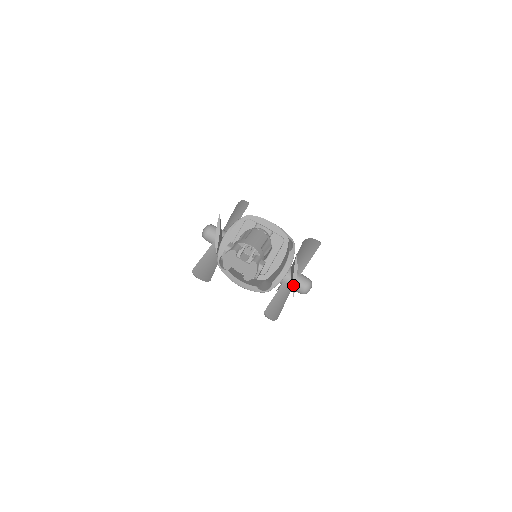
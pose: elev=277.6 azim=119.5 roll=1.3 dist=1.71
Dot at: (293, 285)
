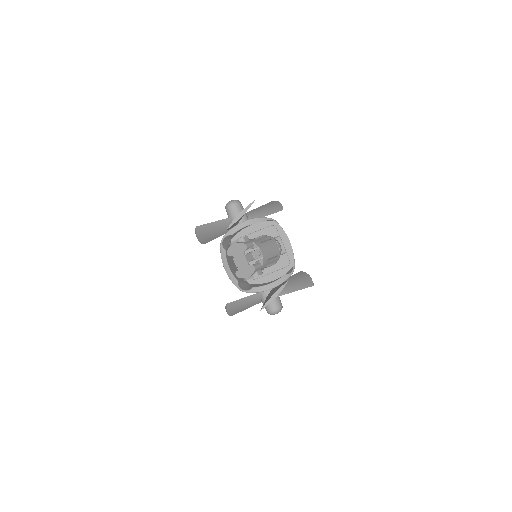
Dot at: (267, 302)
